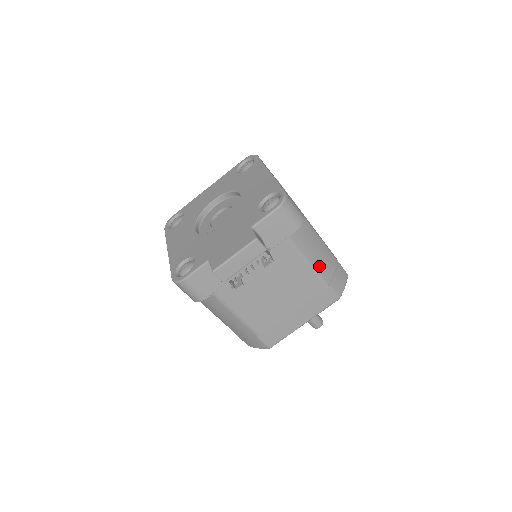
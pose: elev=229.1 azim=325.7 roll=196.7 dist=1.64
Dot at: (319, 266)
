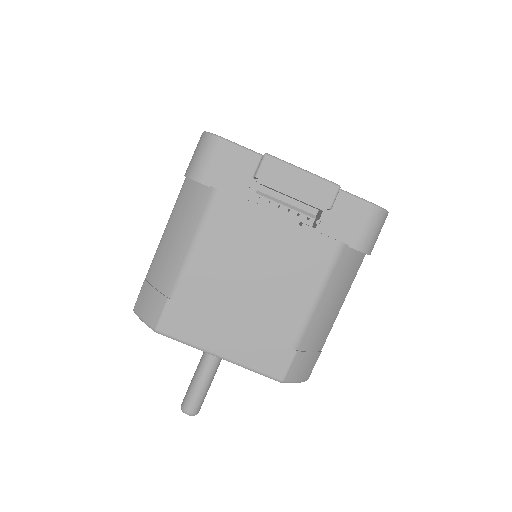
Dot at: (317, 318)
